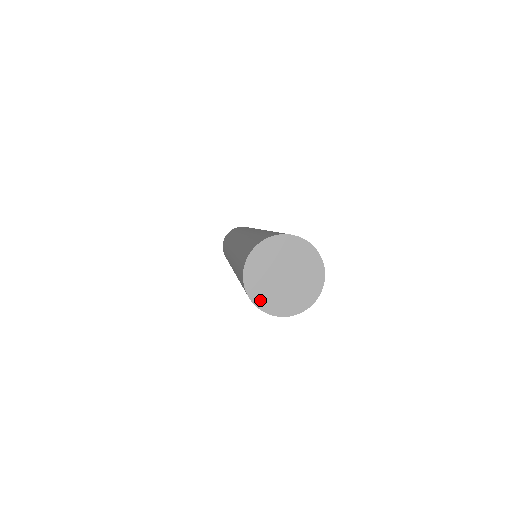
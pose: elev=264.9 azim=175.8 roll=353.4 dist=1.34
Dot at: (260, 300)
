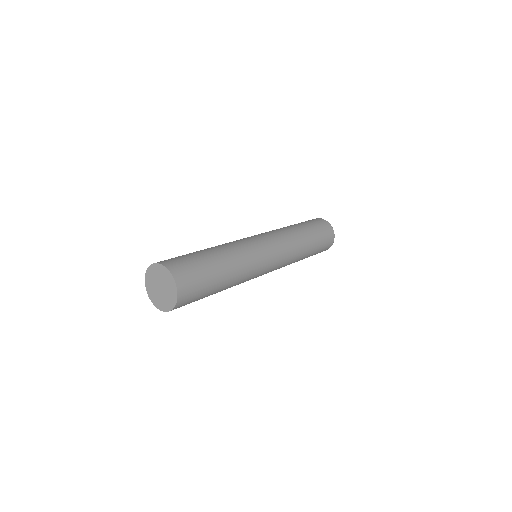
Dot at: (151, 296)
